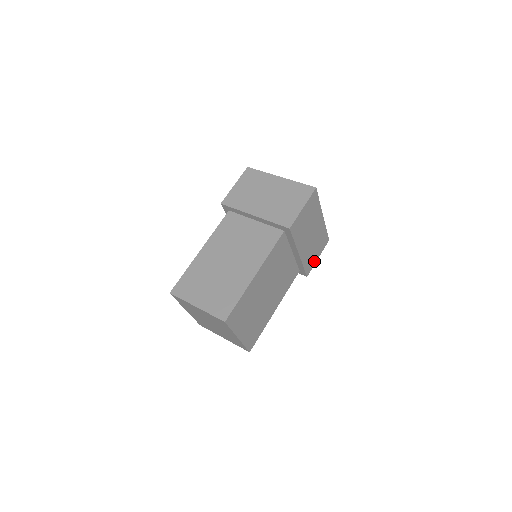
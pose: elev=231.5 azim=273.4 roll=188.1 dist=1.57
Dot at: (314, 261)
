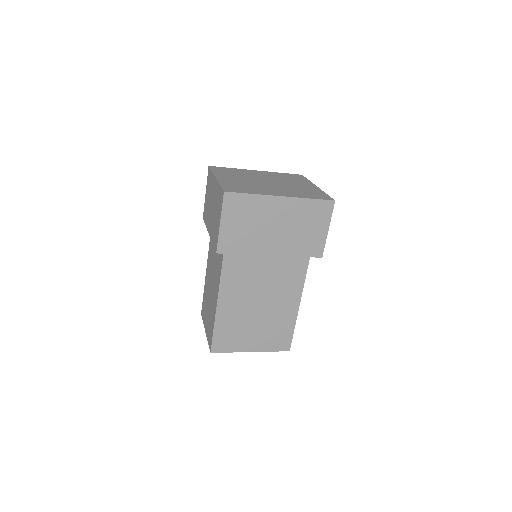
Dot at: (321, 237)
